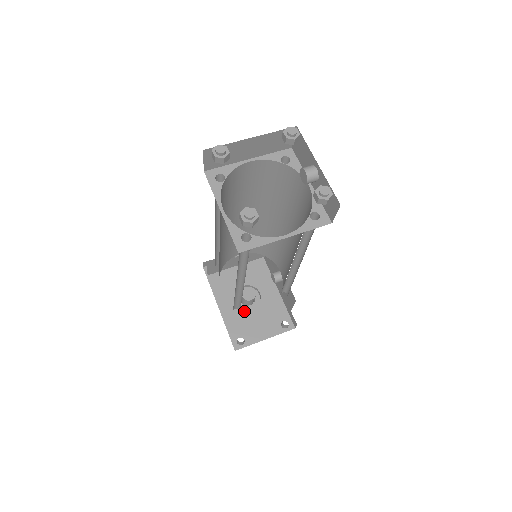
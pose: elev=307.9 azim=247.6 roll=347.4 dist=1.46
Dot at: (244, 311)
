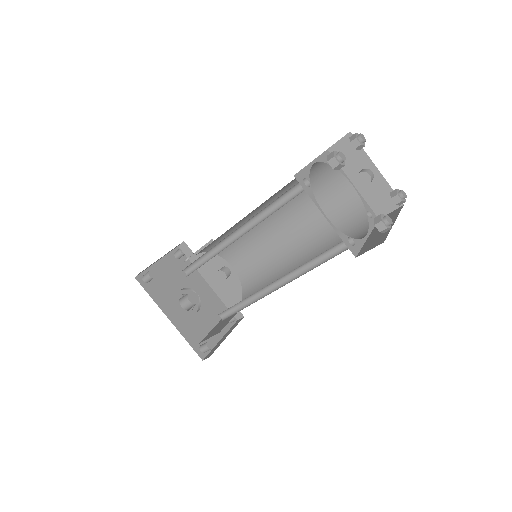
Dot at: (193, 316)
